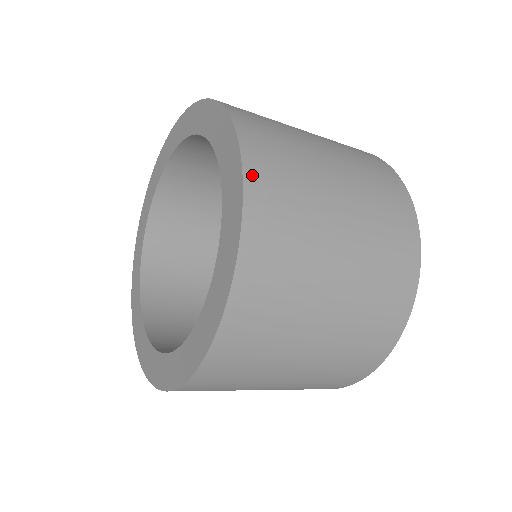
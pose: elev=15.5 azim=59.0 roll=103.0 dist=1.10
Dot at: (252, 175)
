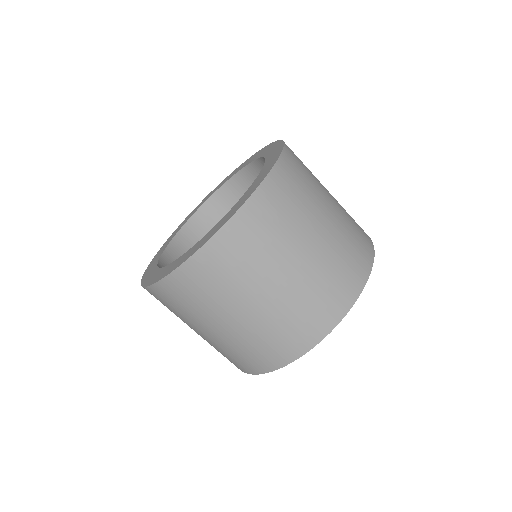
Dot at: occluded
